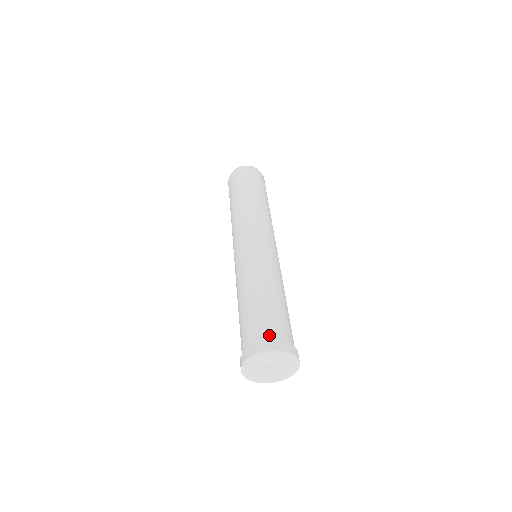
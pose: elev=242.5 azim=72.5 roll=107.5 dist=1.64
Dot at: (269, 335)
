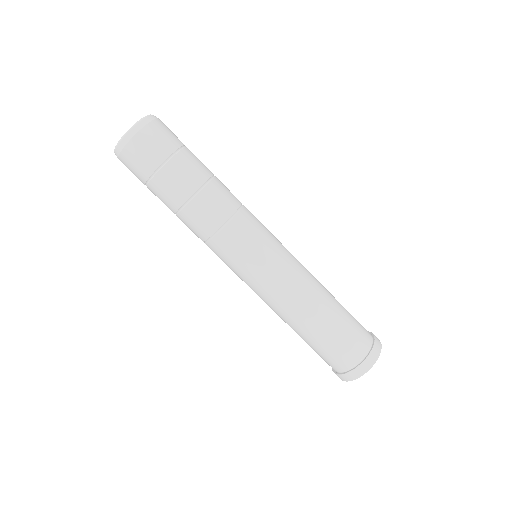
Dot at: (340, 367)
